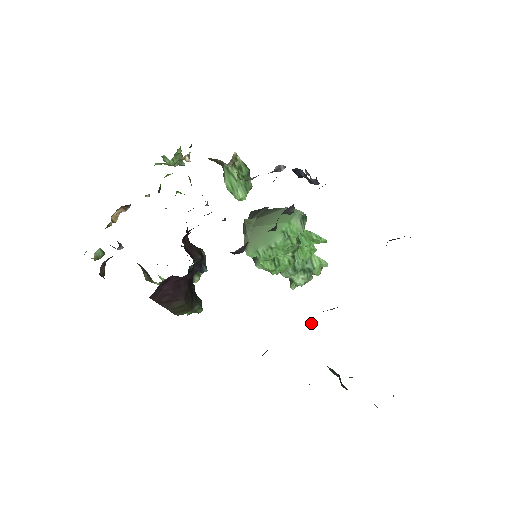
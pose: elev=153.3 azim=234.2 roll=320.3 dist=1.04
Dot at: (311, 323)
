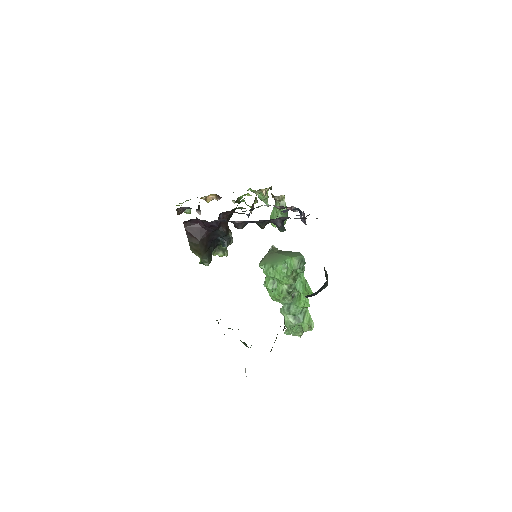
Dot at: occluded
